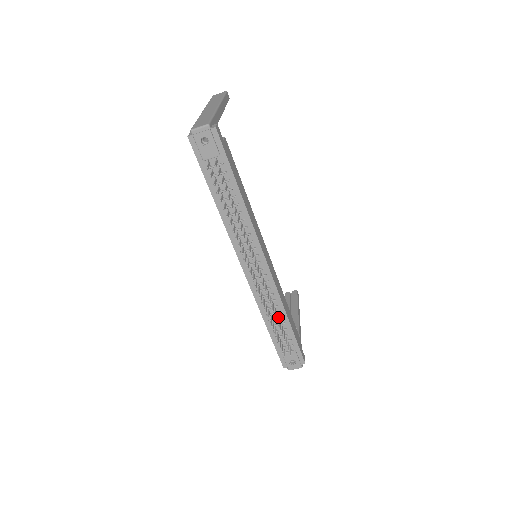
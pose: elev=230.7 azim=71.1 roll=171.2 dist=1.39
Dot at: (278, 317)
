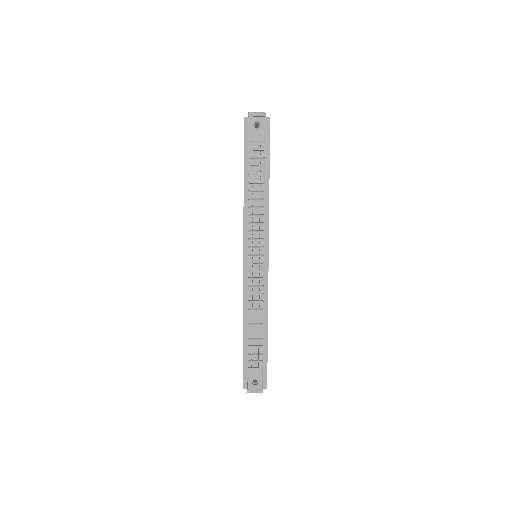
Dot at: (258, 322)
